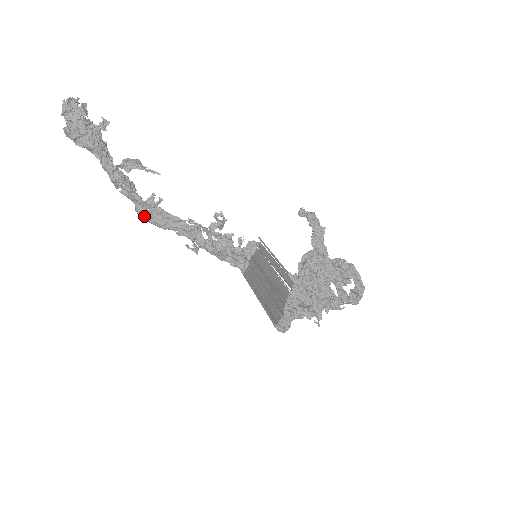
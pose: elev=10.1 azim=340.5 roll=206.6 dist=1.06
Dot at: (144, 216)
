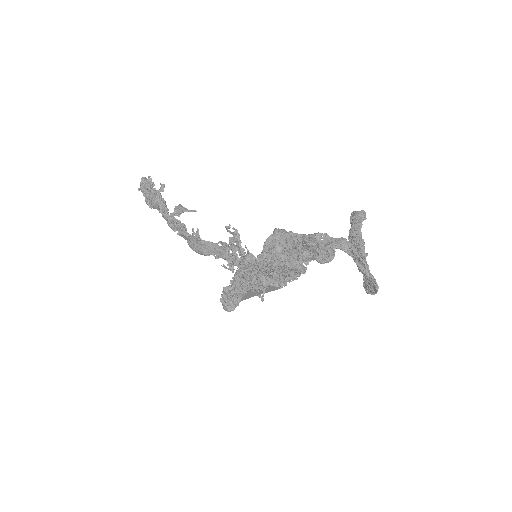
Dot at: (193, 249)
